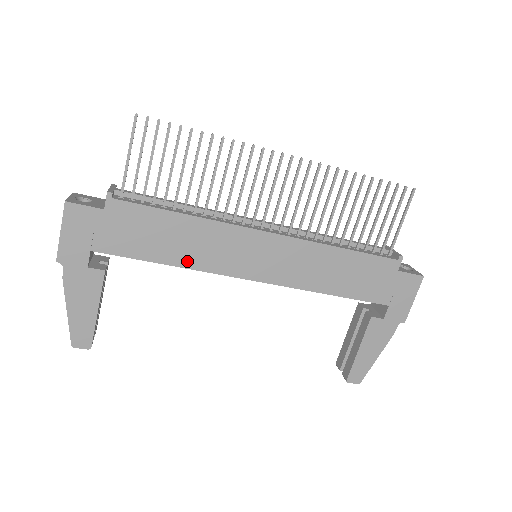
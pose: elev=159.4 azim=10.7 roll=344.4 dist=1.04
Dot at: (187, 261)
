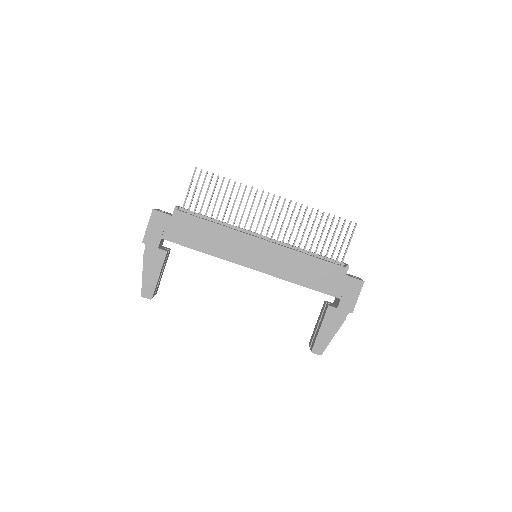
Dot at: (214, 251)
